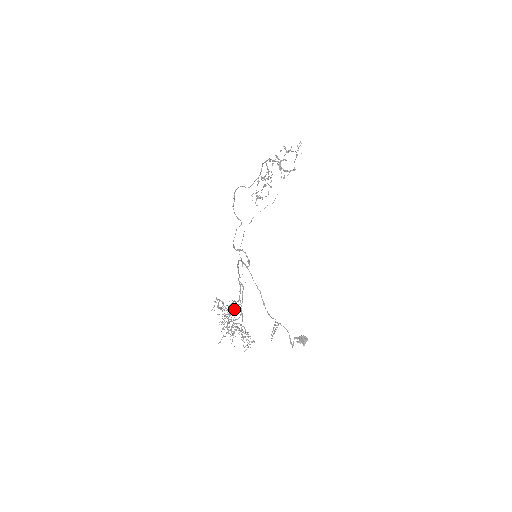
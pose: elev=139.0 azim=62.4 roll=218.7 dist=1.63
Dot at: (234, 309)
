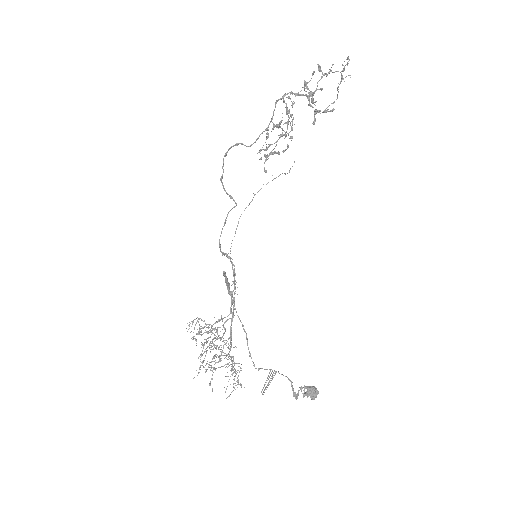
Dot at: occluded
